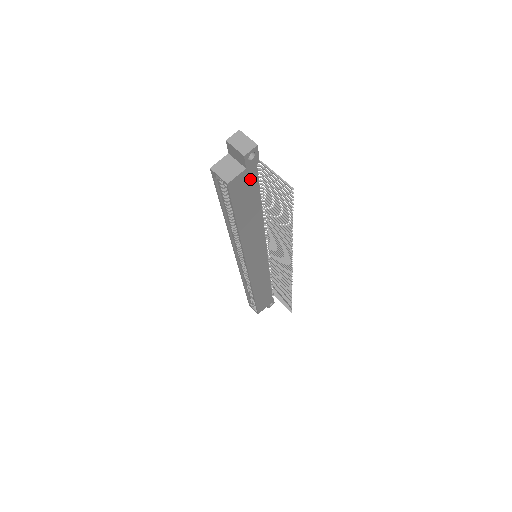
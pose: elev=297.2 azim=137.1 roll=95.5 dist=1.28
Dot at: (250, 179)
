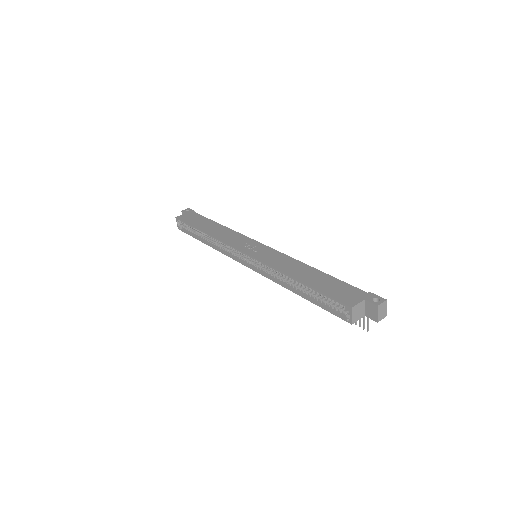
Dot at: occluded
